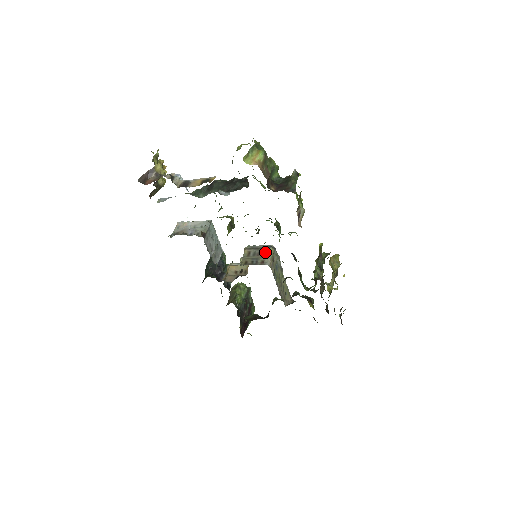
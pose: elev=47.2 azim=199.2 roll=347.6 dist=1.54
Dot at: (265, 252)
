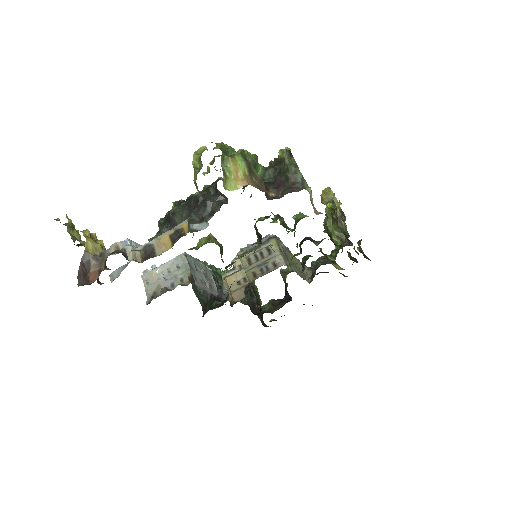
Dot at: (268, 249)
